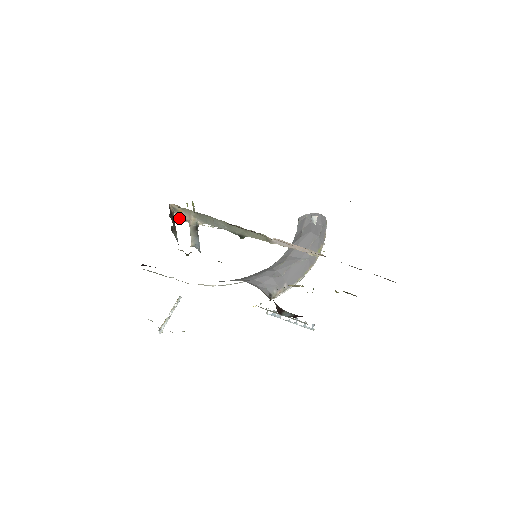
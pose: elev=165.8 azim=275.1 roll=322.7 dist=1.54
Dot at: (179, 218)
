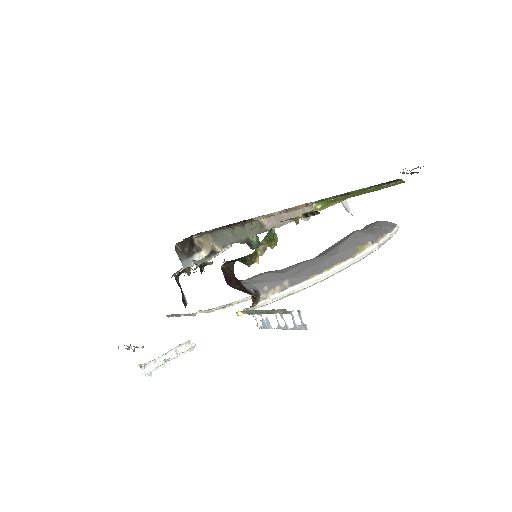
Dot at: occluded
